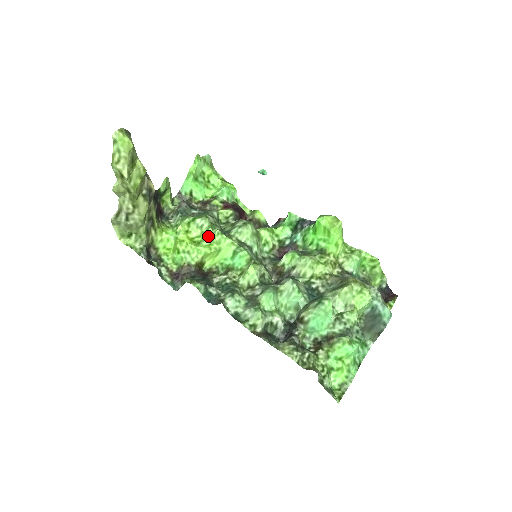
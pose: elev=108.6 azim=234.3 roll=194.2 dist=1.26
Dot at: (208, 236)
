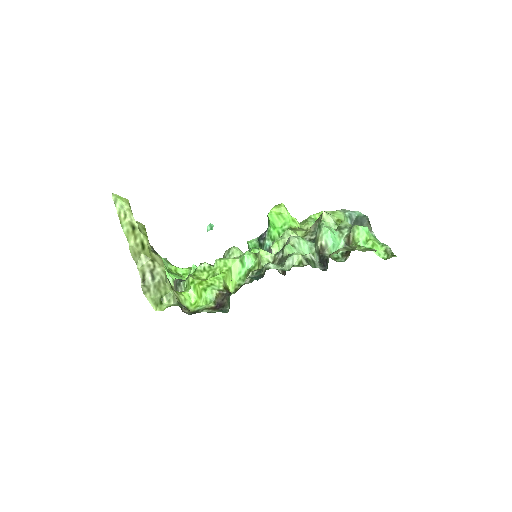
Dot at: (214, 270)
